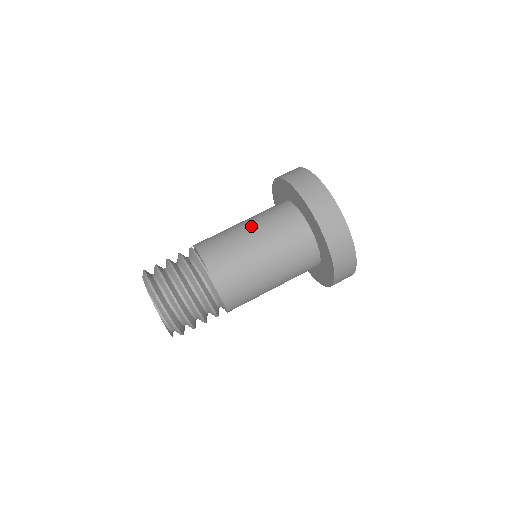
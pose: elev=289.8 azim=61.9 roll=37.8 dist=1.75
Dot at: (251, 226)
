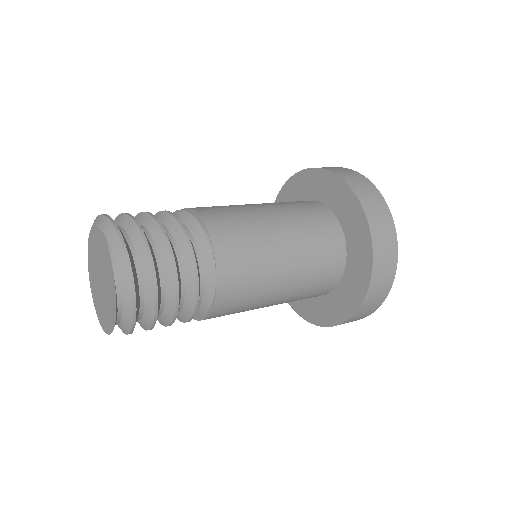
Dot at: (268, 205)
